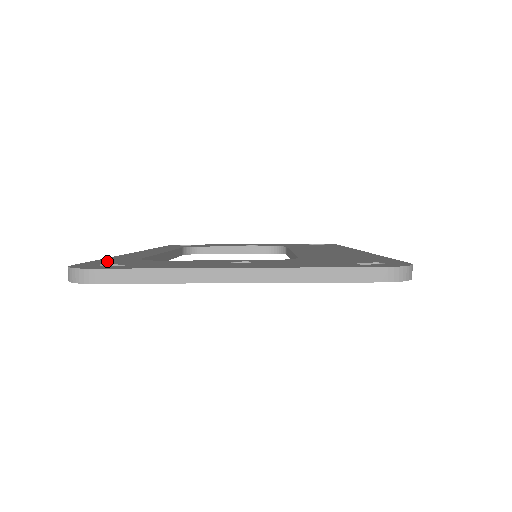
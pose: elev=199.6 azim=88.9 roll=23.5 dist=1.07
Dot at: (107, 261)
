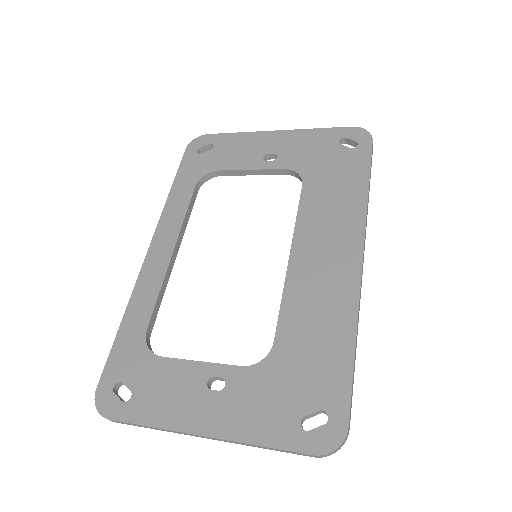
Dot at: (120, 356)
